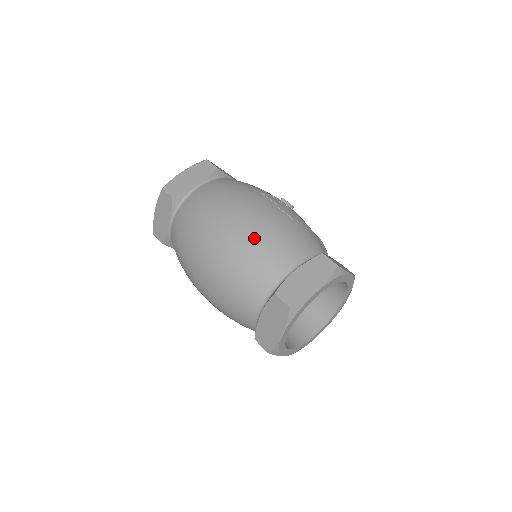
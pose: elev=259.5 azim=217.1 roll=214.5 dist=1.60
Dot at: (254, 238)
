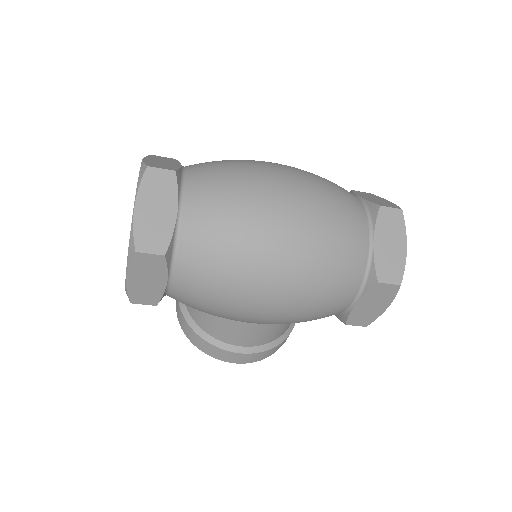
Dot at: (314, 175)
